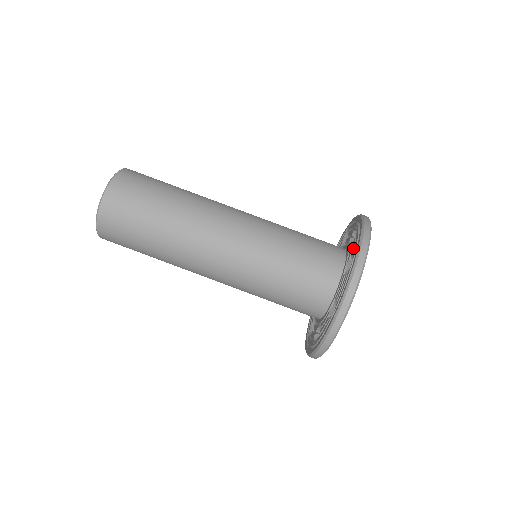
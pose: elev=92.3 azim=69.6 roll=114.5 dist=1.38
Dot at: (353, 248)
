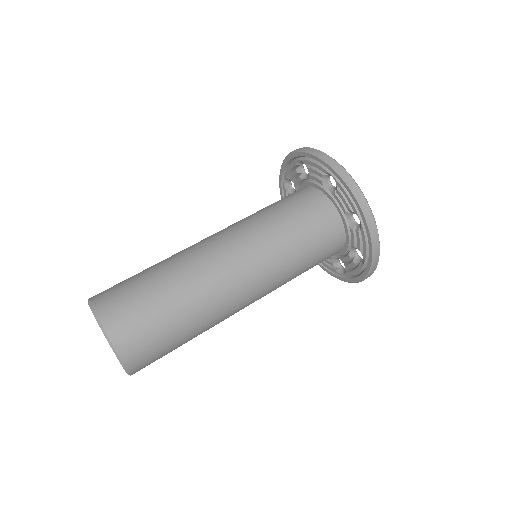
Dot at: (317, 171)
